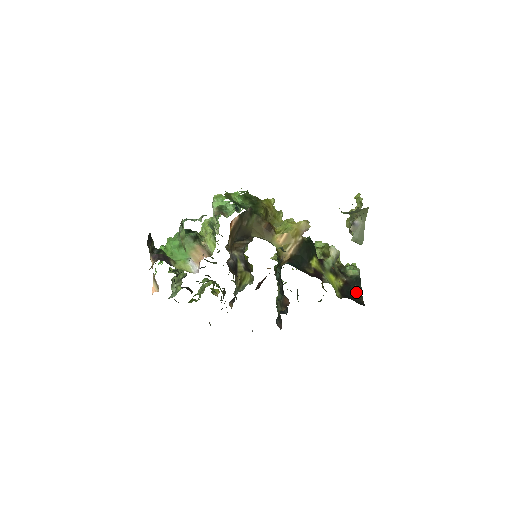
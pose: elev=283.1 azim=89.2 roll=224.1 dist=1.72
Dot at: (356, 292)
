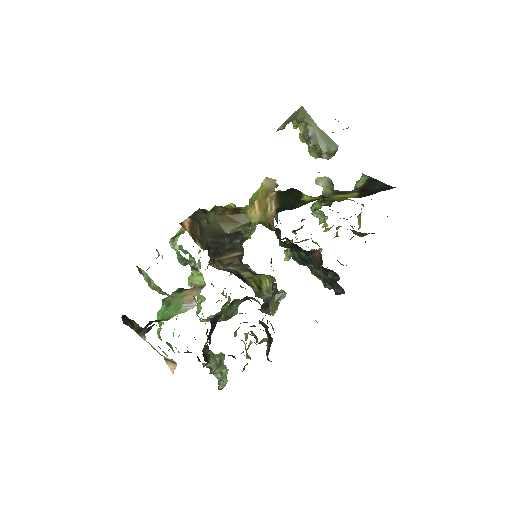
Dot at: (379, 188)
